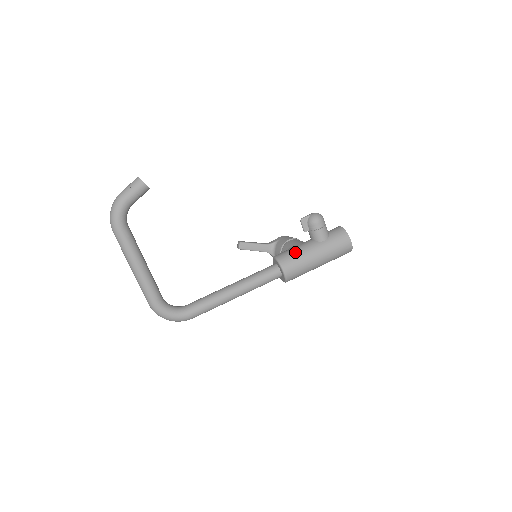
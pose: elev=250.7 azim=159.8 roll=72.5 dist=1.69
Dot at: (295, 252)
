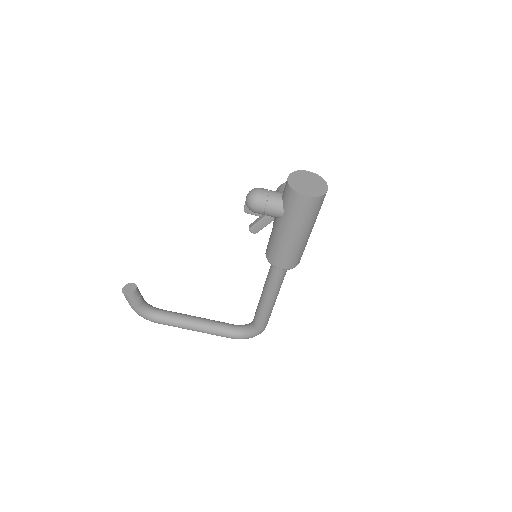
Dot at: (271, 243)
